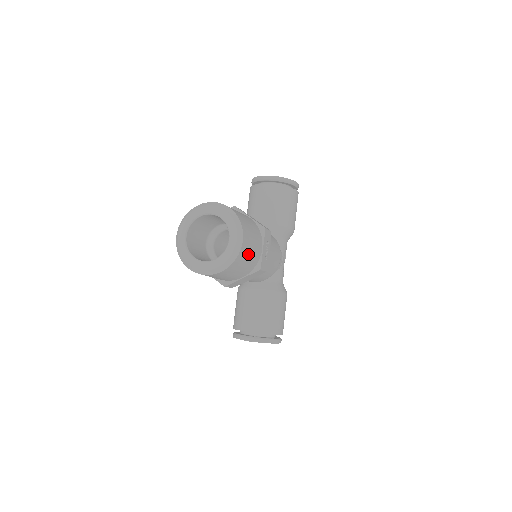
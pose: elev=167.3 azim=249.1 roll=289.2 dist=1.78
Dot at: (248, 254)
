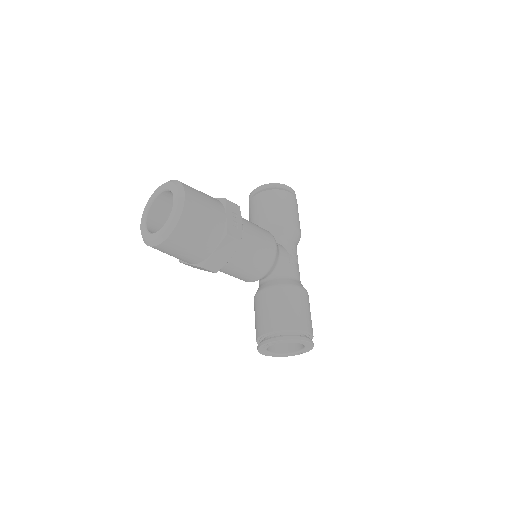
Dot at: (201, 215)
